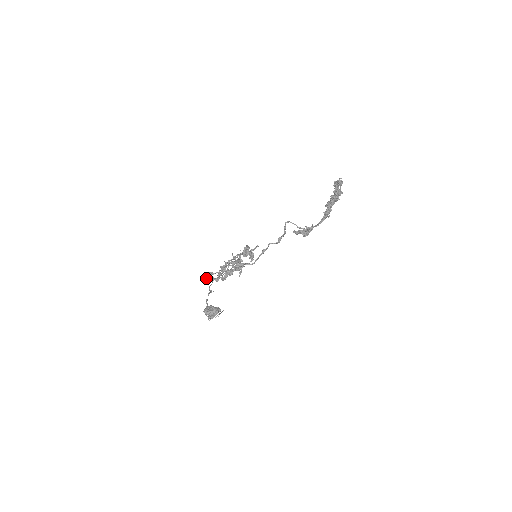
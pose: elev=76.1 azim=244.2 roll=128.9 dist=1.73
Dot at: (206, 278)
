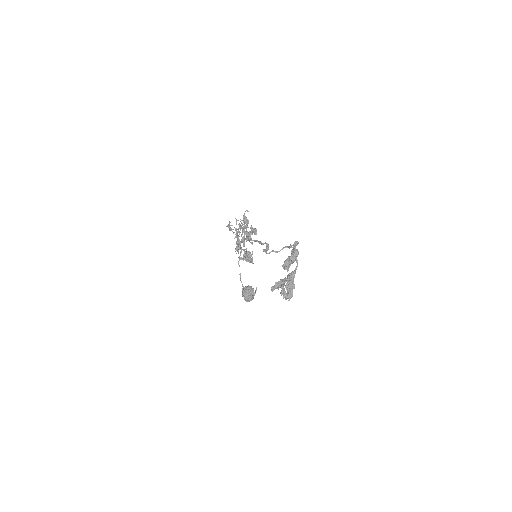
Dot at: occluded
